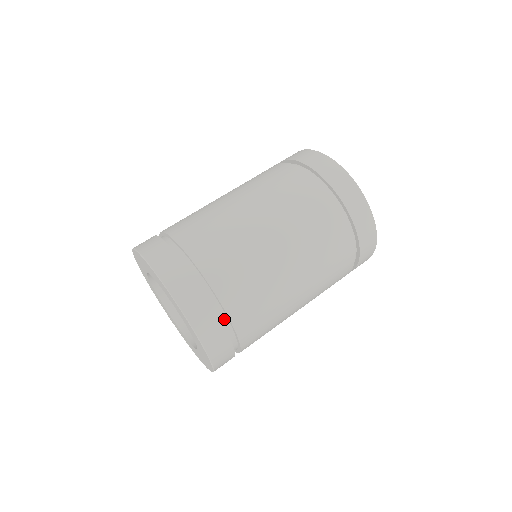
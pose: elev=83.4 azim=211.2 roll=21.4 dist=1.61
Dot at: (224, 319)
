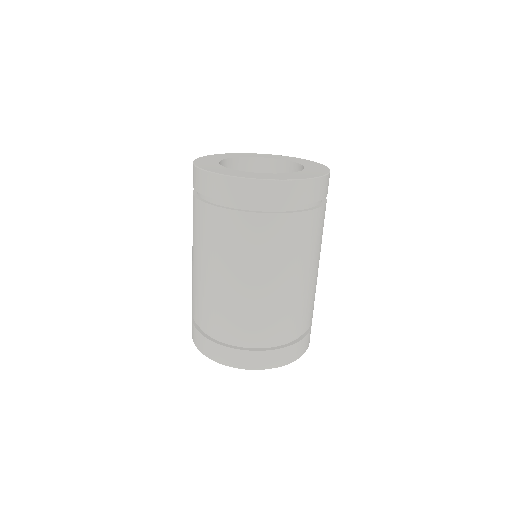
Dot at: (274, 344)
